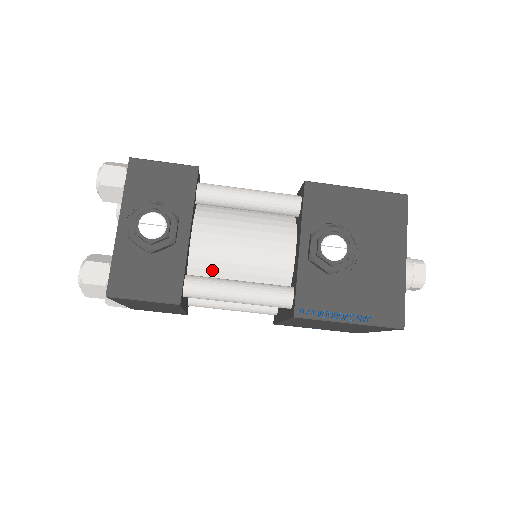
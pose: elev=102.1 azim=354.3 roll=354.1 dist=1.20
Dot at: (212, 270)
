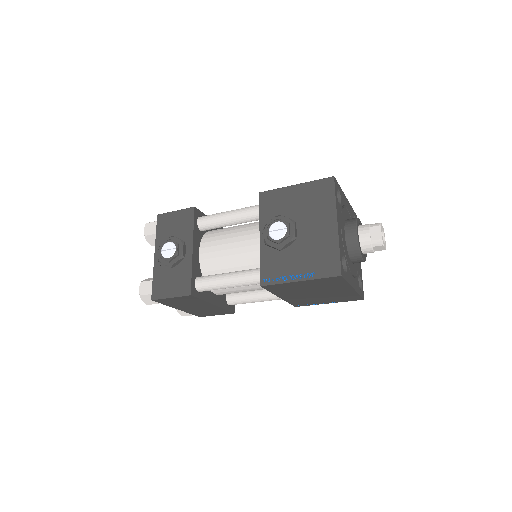
Dot at: (216, 270)
